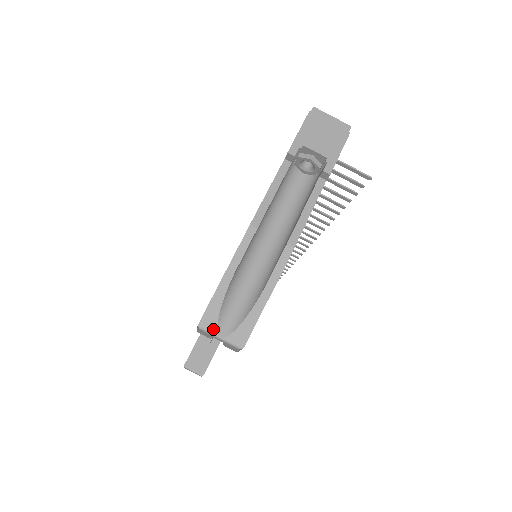
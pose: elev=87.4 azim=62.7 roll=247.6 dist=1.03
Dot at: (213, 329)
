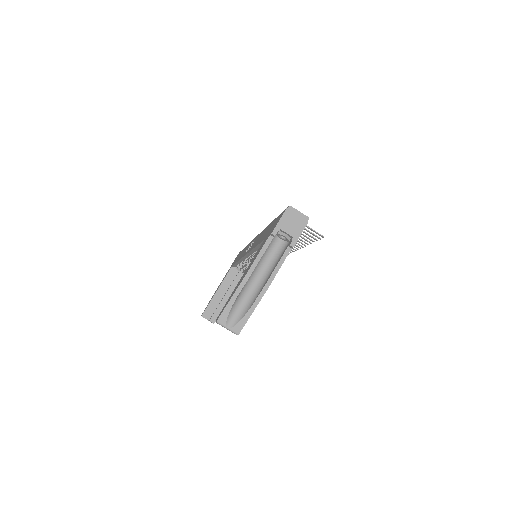
Dot at: (224, 324)
